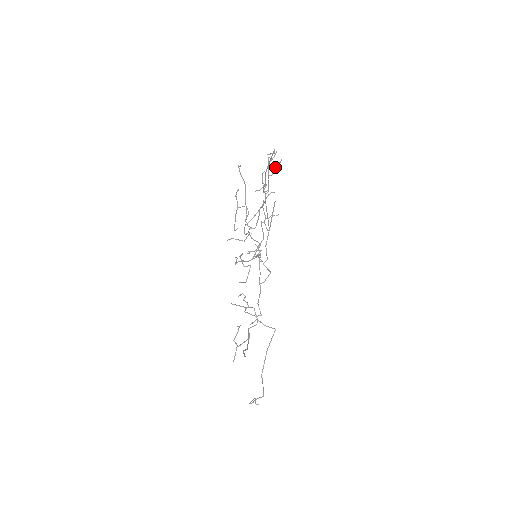
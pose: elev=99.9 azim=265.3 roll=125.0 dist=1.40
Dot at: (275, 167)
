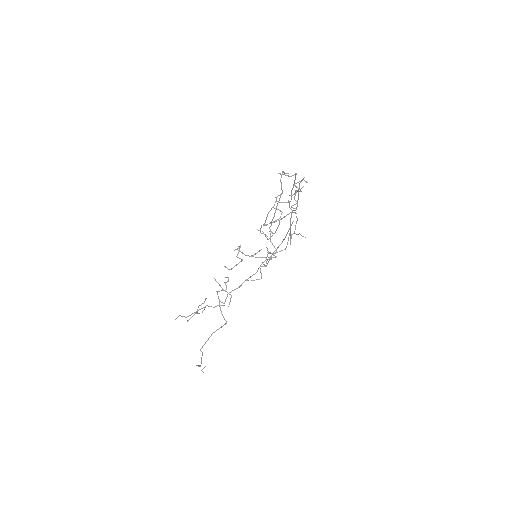
Dot at: (296, 190)
